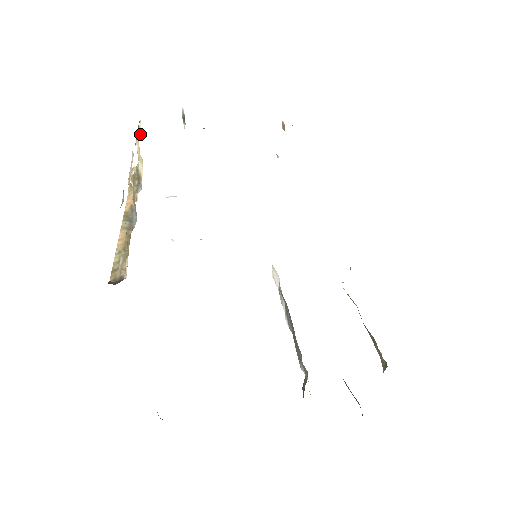
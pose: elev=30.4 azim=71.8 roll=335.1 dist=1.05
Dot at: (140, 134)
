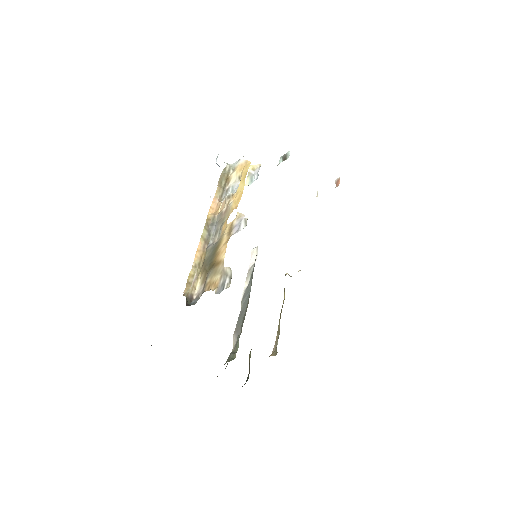
Dot at: (253, 175)
